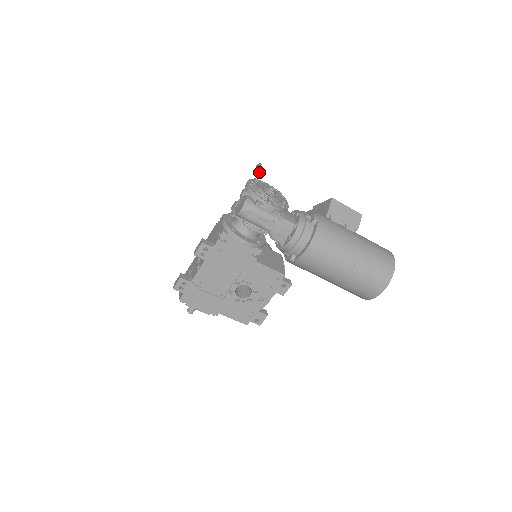
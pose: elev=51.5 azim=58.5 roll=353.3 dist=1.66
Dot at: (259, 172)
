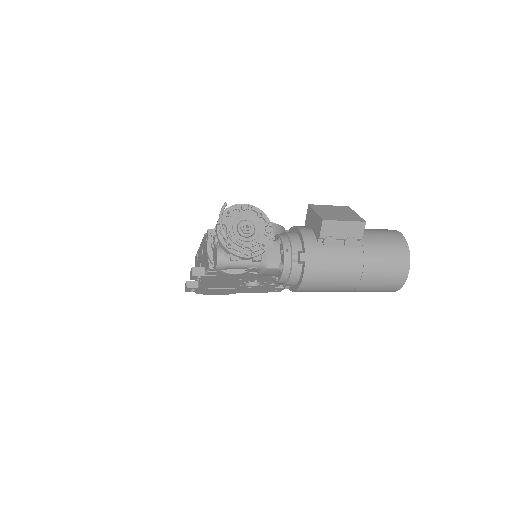
Dot at: (222, 235)
